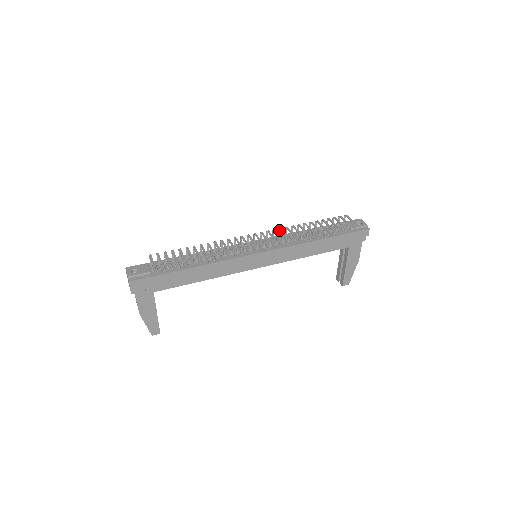
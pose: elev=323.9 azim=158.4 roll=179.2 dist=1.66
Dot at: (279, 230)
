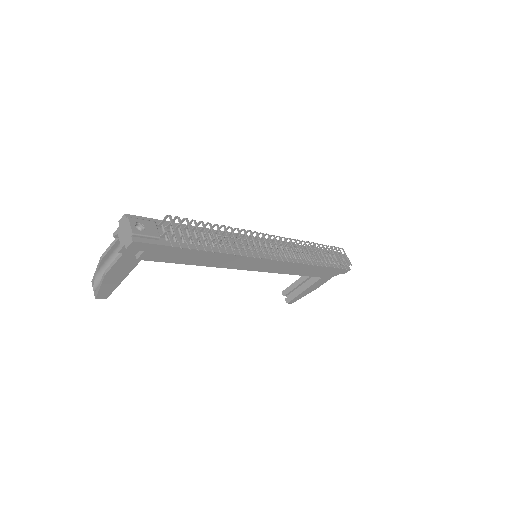
Dot at: occluded
